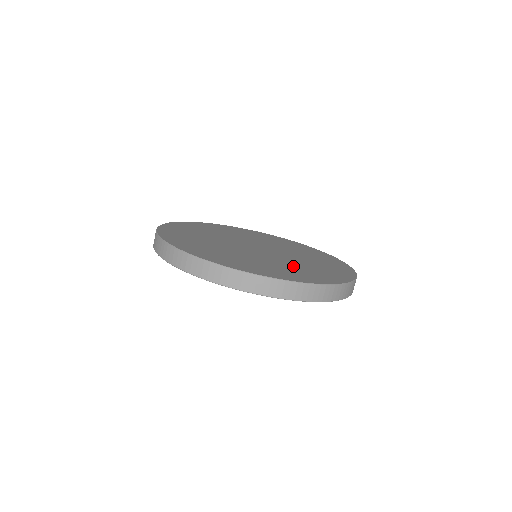
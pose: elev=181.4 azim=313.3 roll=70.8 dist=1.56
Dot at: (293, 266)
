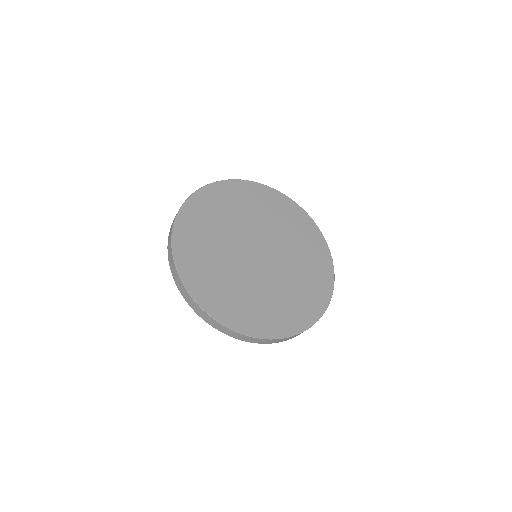
Dot at: (261, 298)
